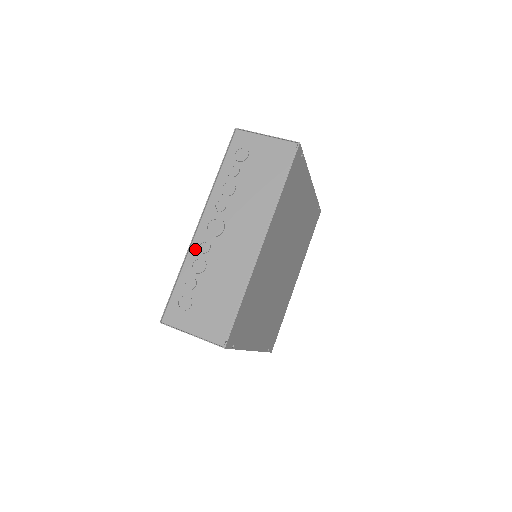
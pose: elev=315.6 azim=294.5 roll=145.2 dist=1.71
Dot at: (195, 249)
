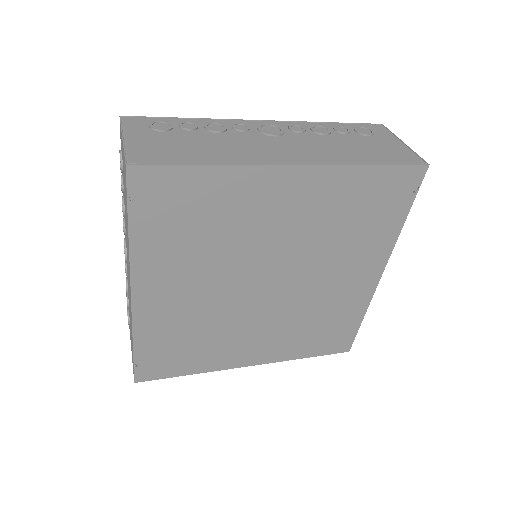
Dot at: (232, 123)
